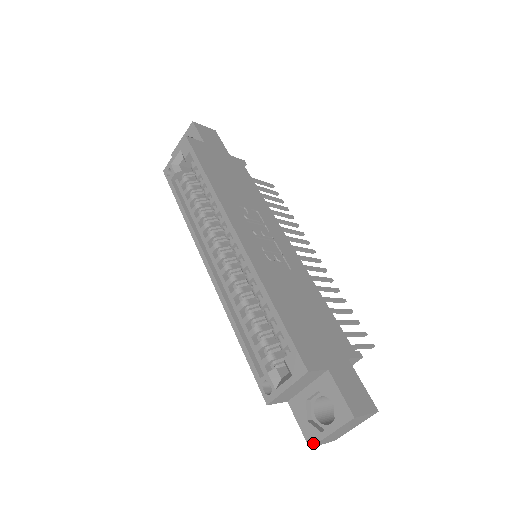
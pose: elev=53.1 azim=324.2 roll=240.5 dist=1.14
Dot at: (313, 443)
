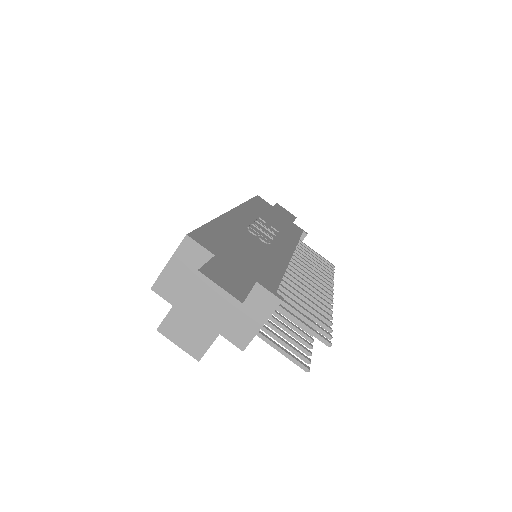
Dot at: (161, 322)
